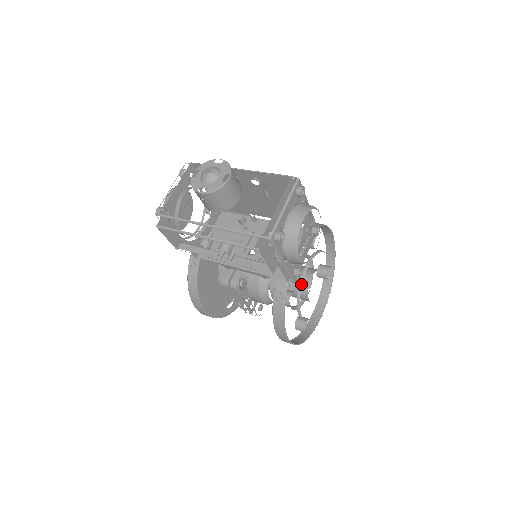
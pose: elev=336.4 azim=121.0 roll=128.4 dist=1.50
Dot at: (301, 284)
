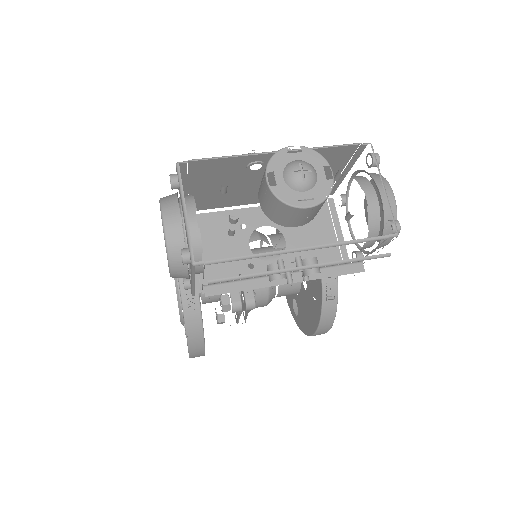
Dot at: occluded
